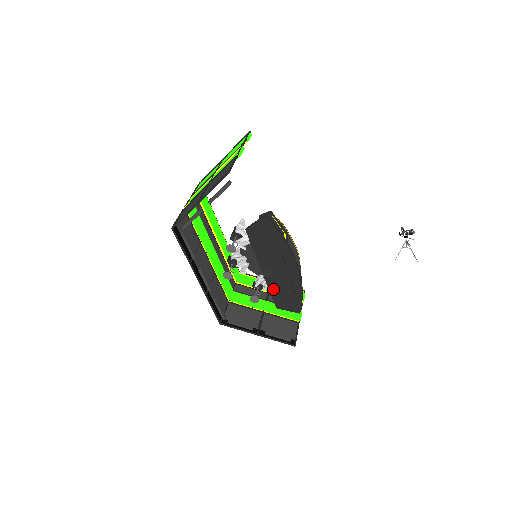
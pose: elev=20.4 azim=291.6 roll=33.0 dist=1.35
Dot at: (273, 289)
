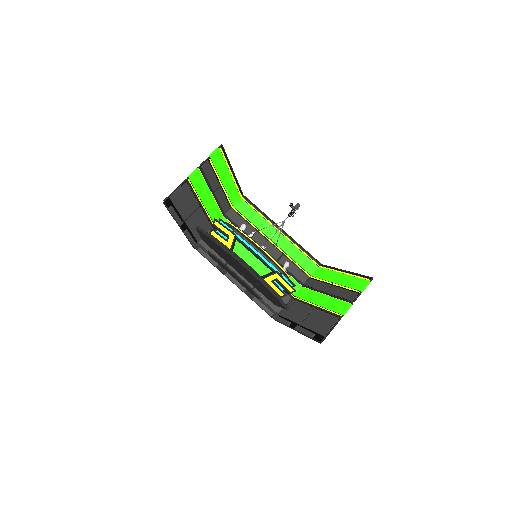
Dot at: (257, 287)
